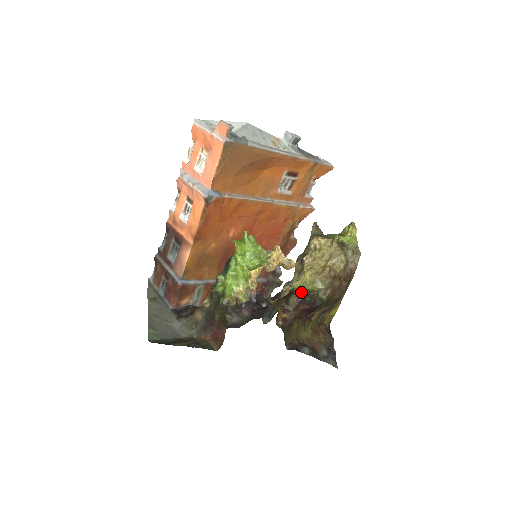
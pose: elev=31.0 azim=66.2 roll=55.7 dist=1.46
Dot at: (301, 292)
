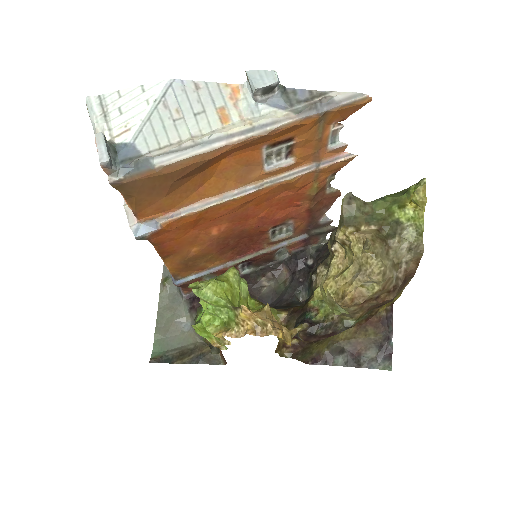
Dot at: (308, 327)
